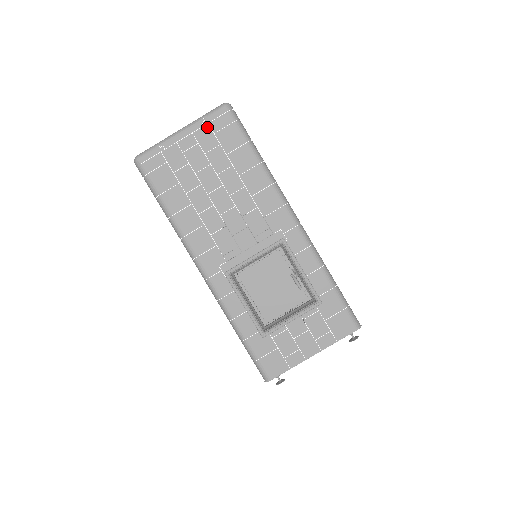
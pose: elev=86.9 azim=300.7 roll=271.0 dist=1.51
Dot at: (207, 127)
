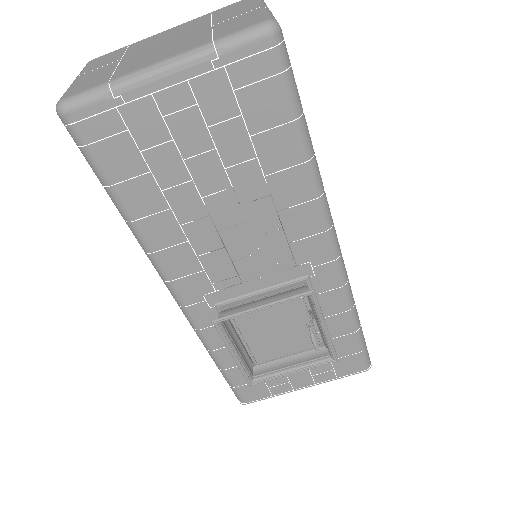
Dot at: (221, 74)
